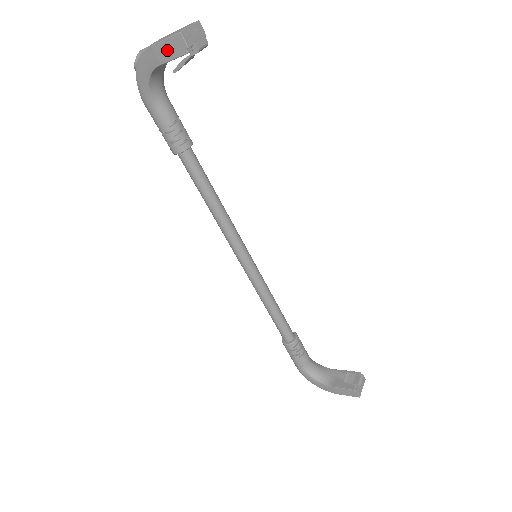
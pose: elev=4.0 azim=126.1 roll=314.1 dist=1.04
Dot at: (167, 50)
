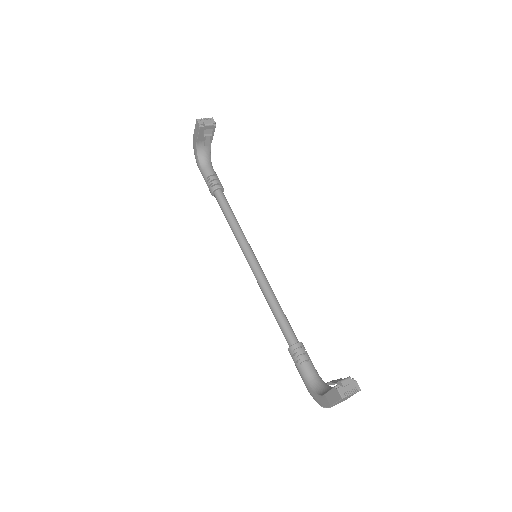
Dot at: (196, 132)
